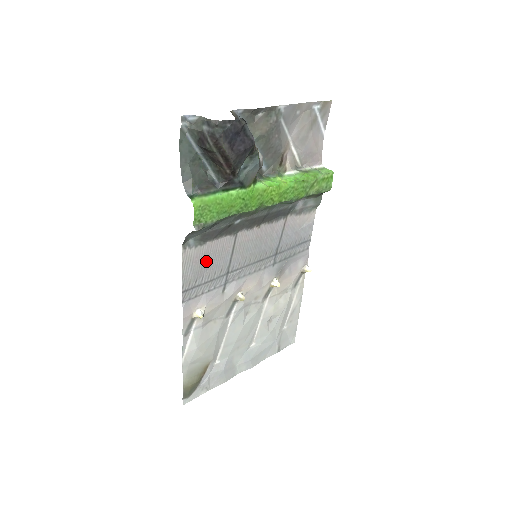
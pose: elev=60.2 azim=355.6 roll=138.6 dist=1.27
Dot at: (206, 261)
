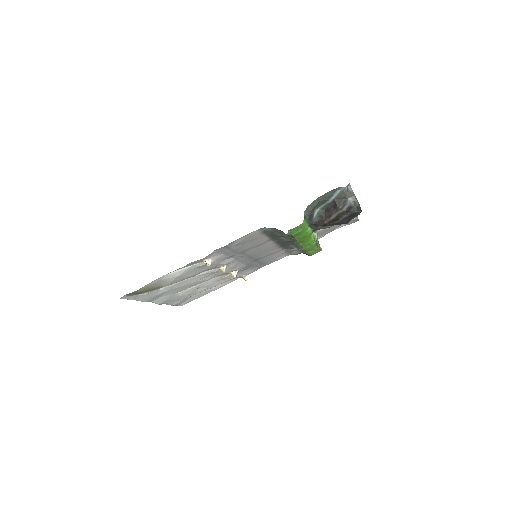
Dot at: (250, 241)
